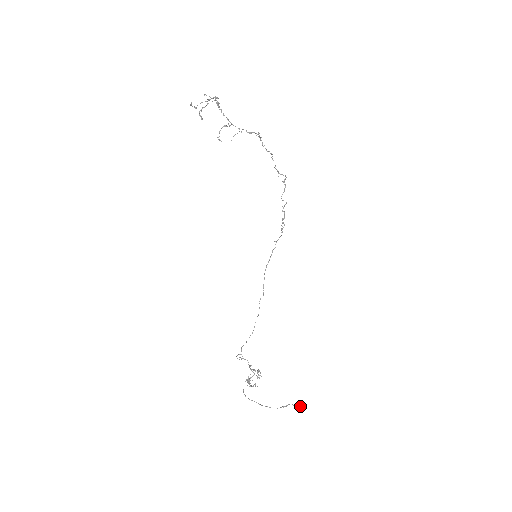
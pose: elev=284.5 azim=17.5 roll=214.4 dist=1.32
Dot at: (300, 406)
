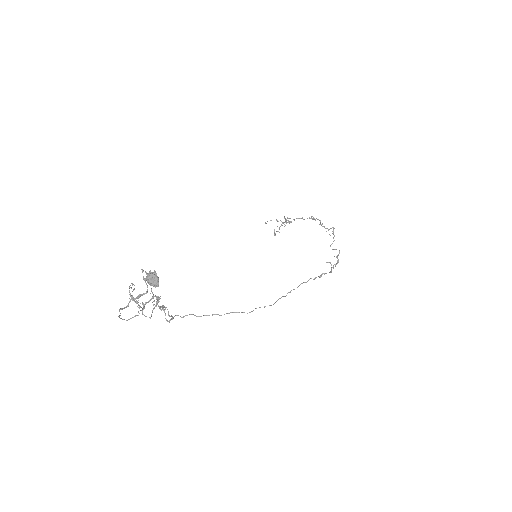
Dot at: (149, 274)
